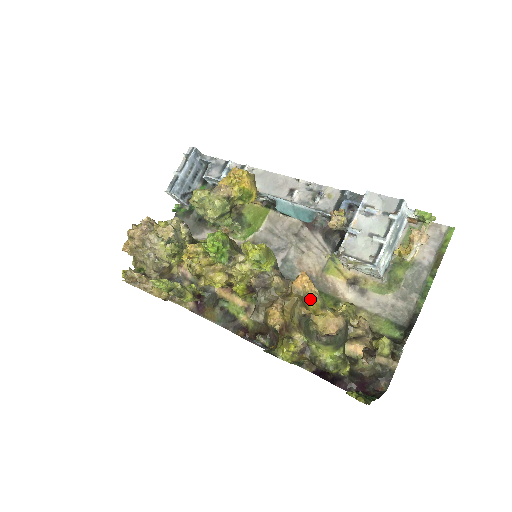
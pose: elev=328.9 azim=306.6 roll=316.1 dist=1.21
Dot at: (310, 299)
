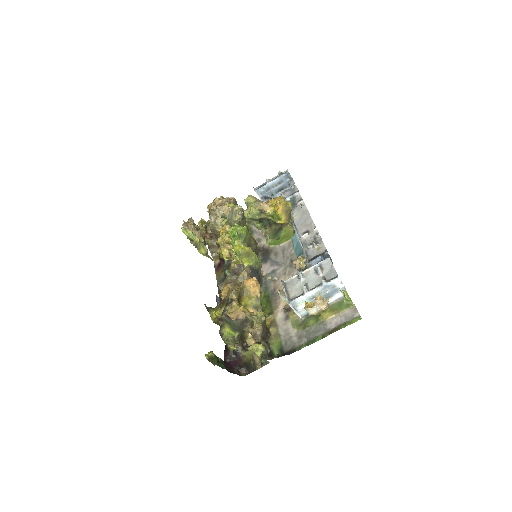
Dot at: (250, 296)
